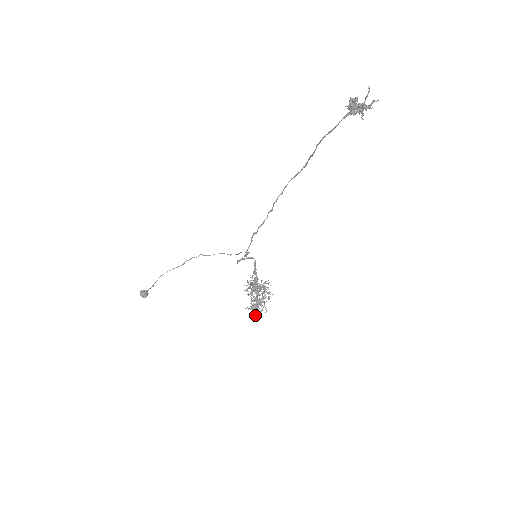
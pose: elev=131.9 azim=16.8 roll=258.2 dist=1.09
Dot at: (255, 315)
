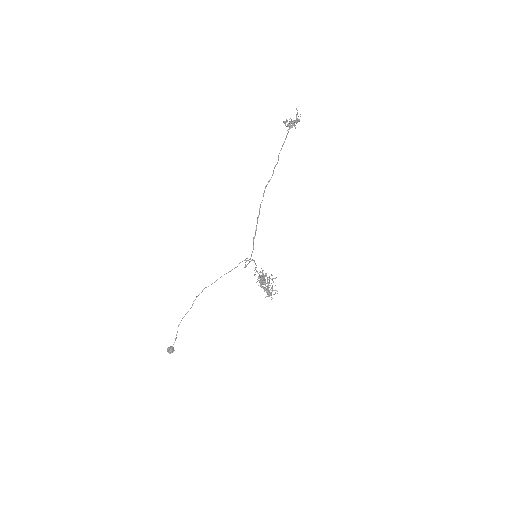
Dot at: occluded
